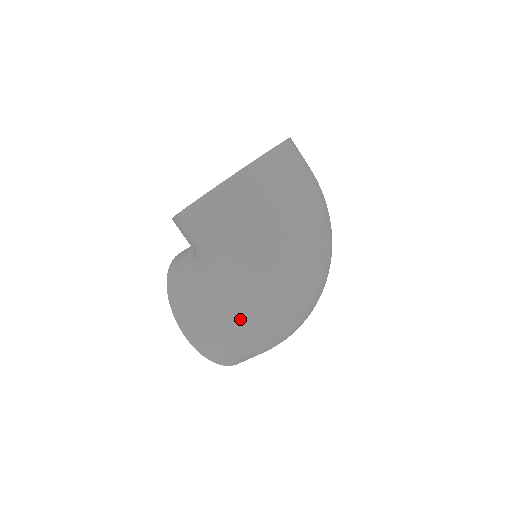
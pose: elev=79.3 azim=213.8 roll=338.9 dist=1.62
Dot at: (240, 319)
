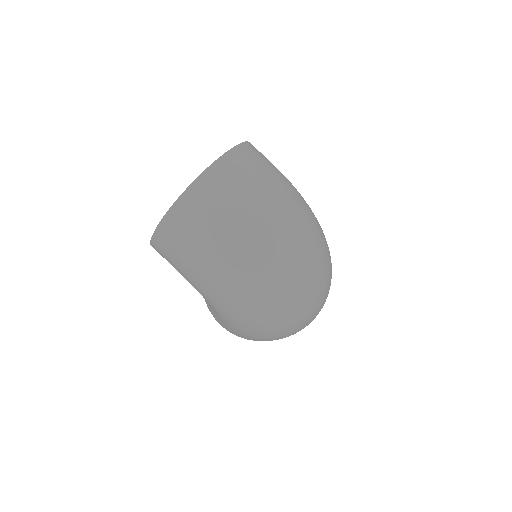
Dot at: (231, 326)
